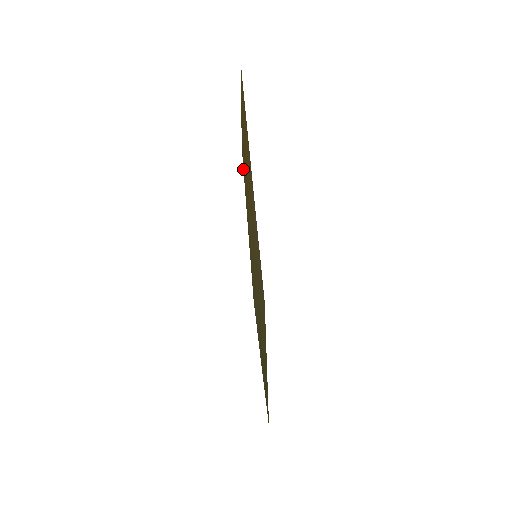
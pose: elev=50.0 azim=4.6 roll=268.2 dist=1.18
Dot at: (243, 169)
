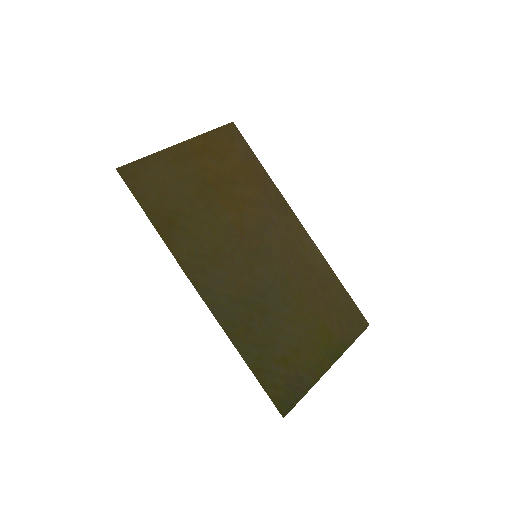
Dot at: (124, 181)
